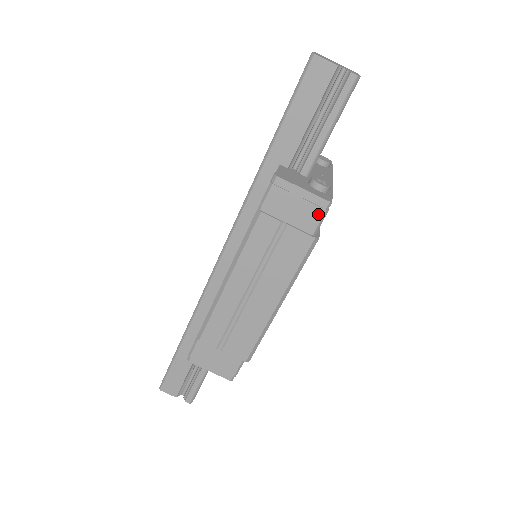
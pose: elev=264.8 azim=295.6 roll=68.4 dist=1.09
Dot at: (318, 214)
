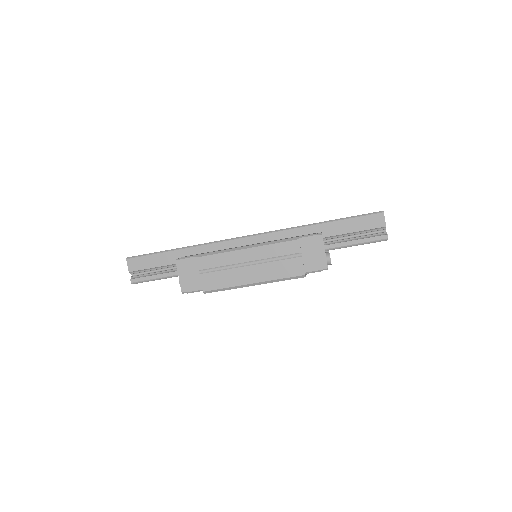
Dot at: (318, 267)
